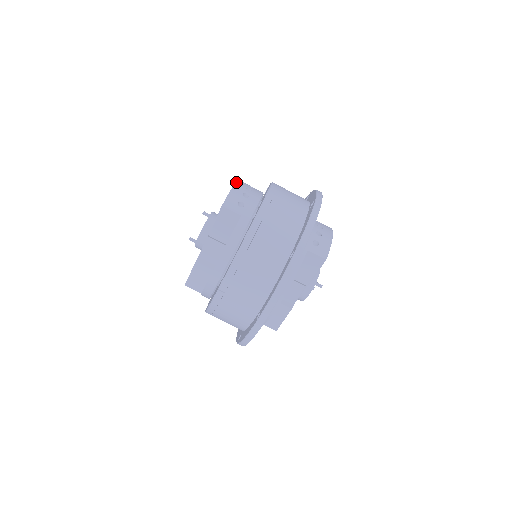
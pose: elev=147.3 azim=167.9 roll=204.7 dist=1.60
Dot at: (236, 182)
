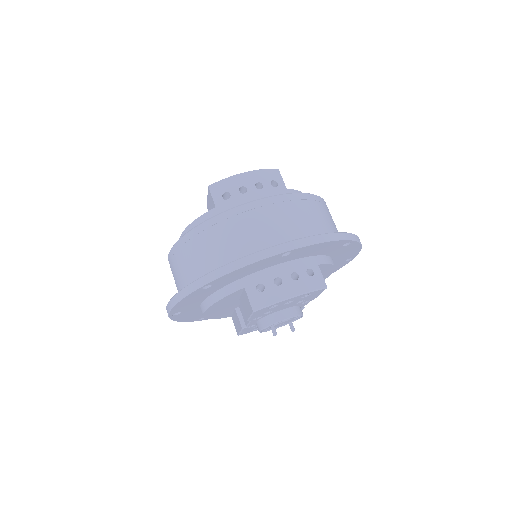
Dot at: (255, 170)
